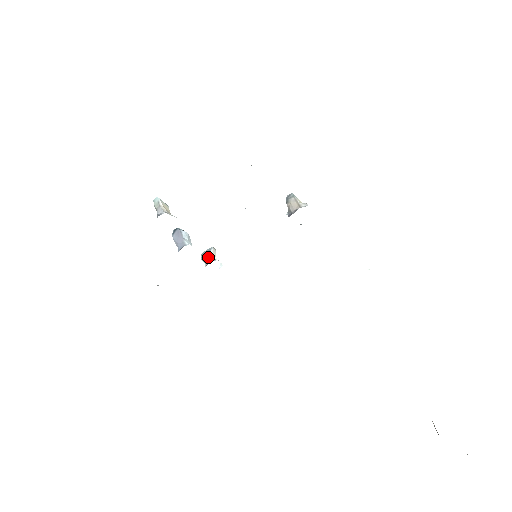
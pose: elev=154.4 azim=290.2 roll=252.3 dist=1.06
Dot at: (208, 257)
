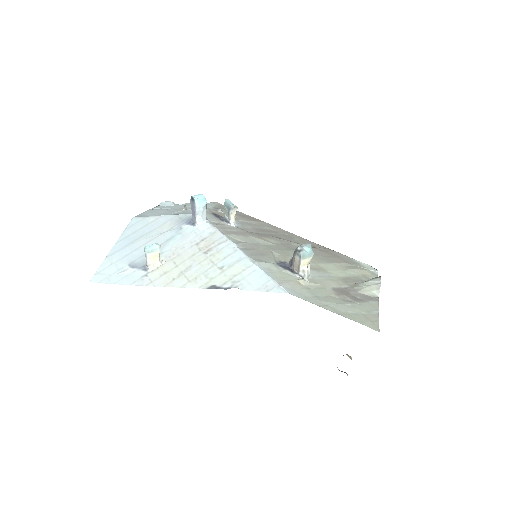
Dot at: (227, 214)
